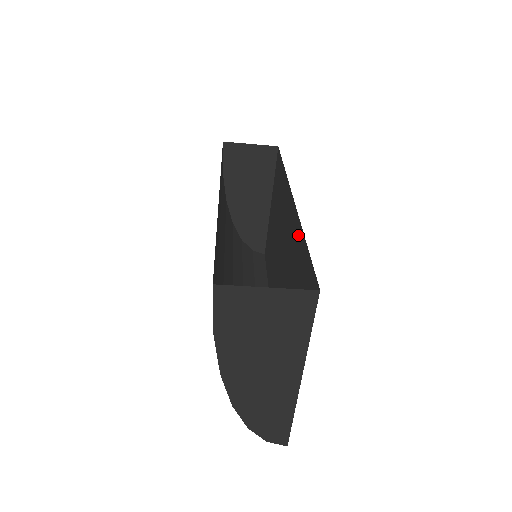
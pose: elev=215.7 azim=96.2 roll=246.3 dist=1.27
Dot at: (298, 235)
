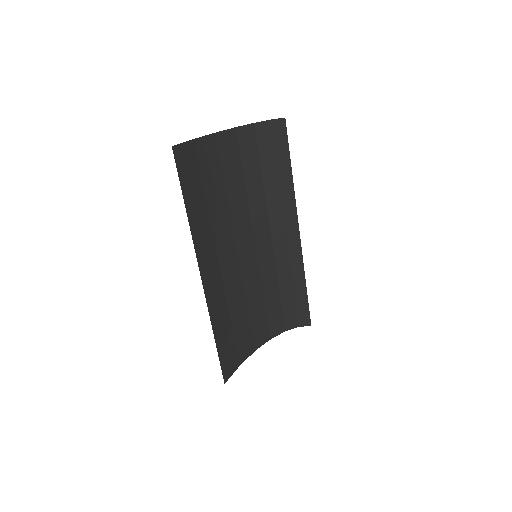
Dot at: occluded
